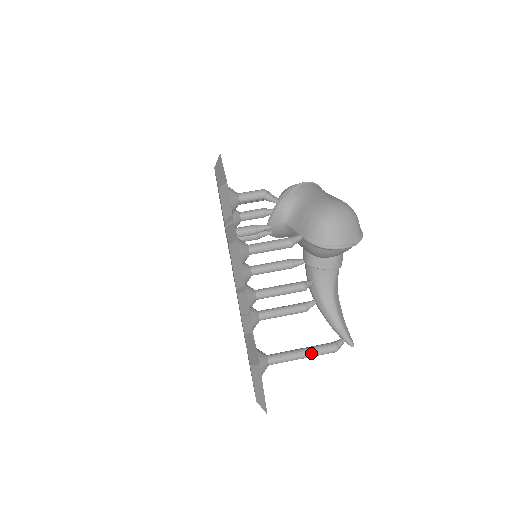
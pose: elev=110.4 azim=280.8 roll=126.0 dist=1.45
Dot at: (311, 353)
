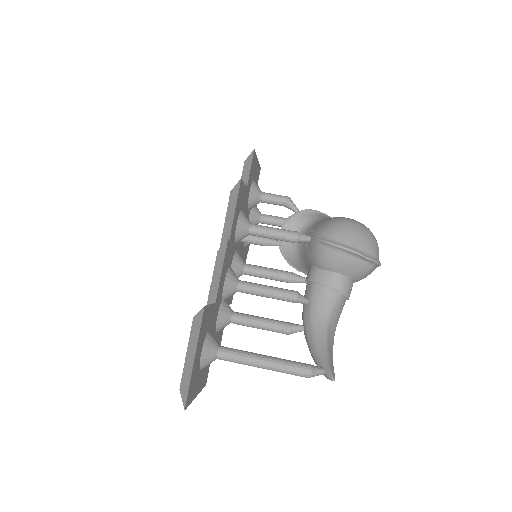
Dot at: (275, 362)
